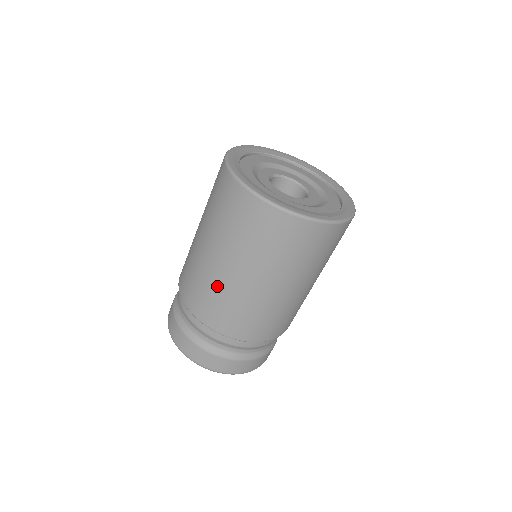
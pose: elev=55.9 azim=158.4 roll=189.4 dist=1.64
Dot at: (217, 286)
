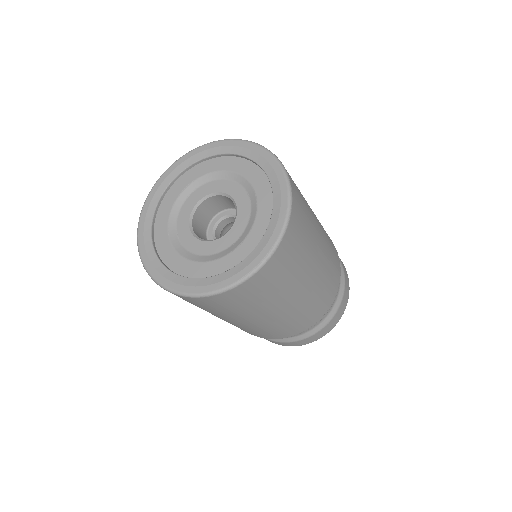
Dot at: occluded
